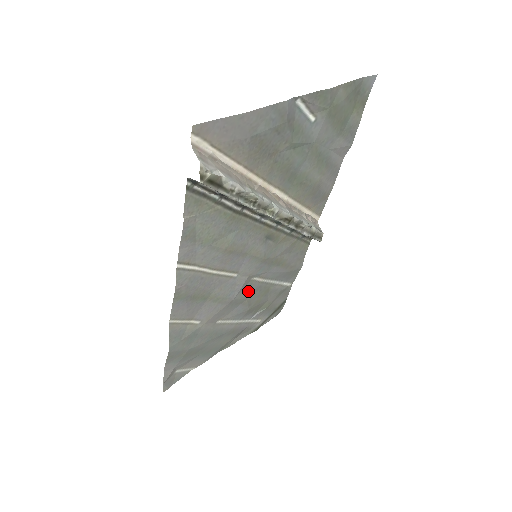
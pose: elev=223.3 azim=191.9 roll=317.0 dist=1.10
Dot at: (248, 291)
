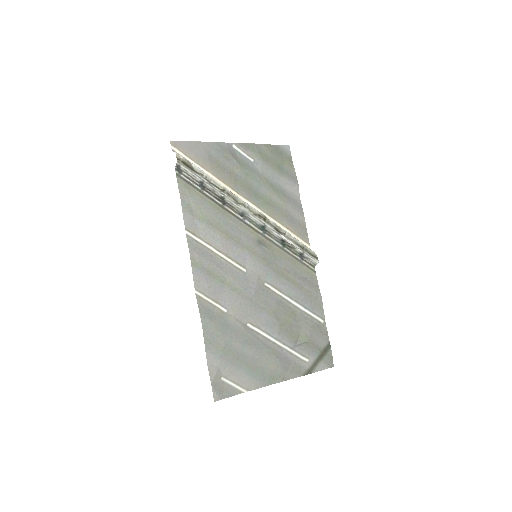
Dot at: (267, 299)
